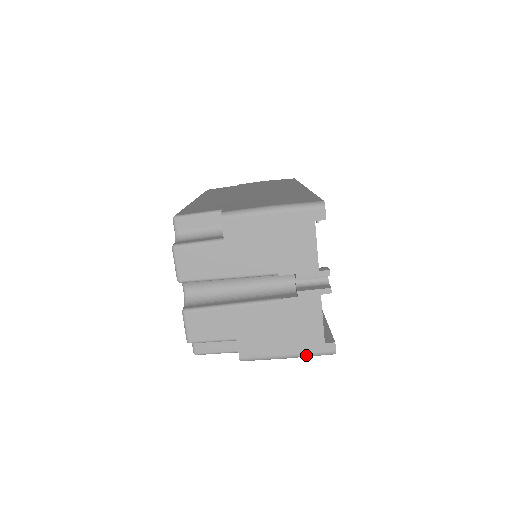
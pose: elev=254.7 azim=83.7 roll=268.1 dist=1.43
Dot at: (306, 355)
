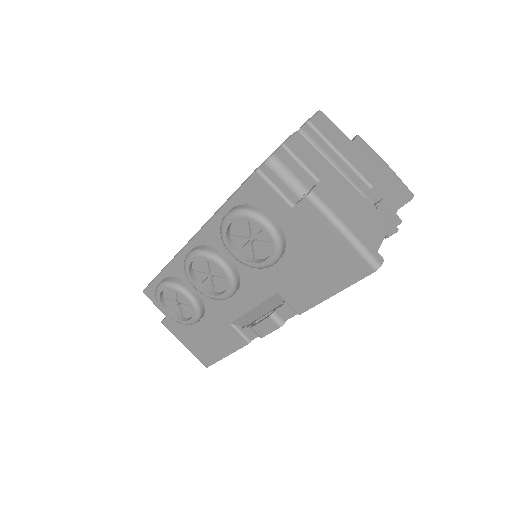
Dot at: (360, 243)
